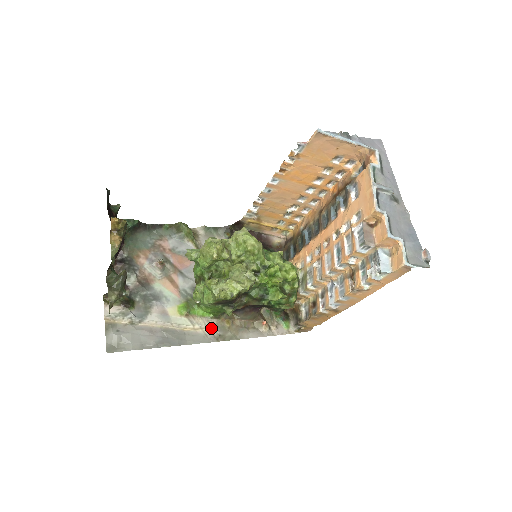
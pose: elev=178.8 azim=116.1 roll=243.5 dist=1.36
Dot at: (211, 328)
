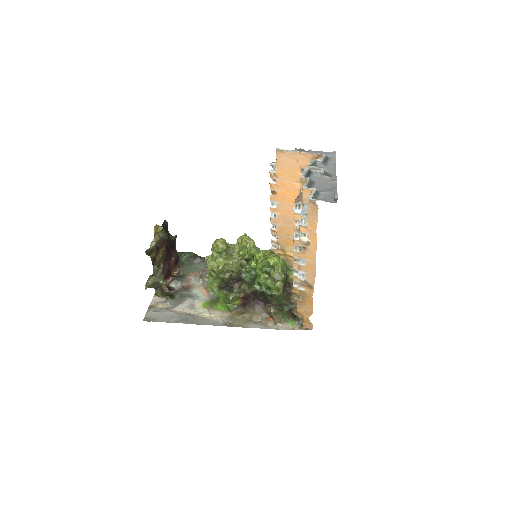
Dot at: (224, 318)
